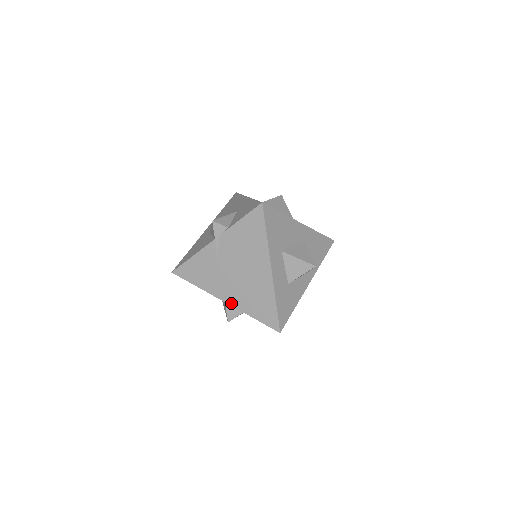
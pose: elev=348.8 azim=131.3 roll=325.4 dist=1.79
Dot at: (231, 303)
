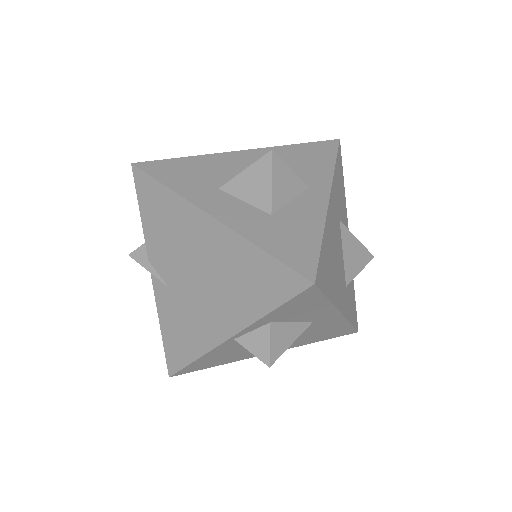
Dot at: (234, 329)
